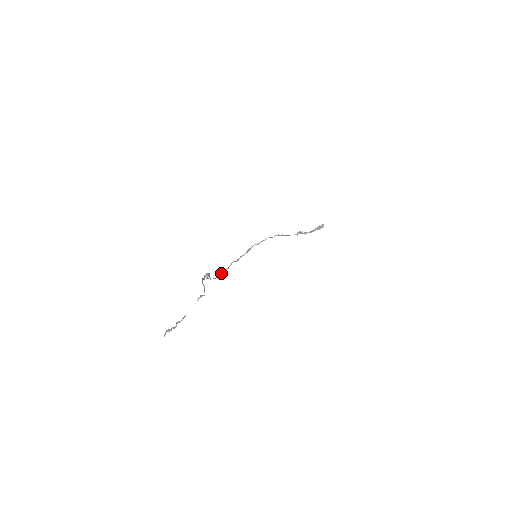
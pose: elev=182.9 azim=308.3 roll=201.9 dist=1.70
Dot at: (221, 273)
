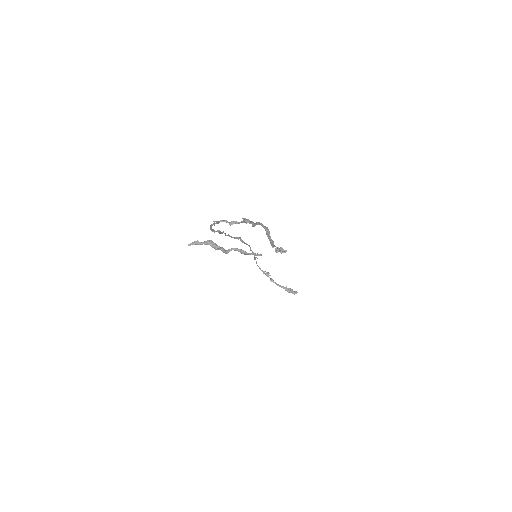
Dot at: (217, 230)
